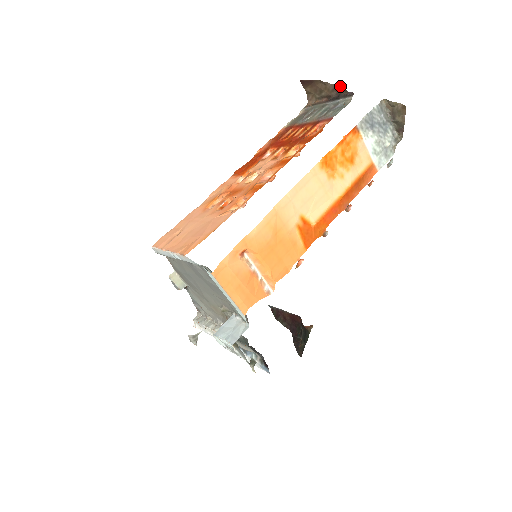
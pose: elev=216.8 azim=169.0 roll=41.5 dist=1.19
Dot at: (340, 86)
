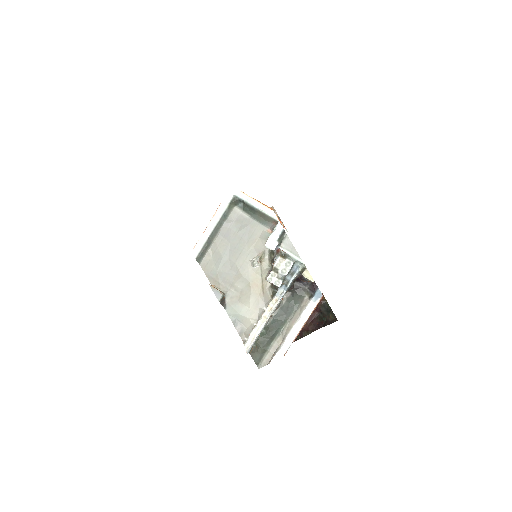
Dot at: occluded
